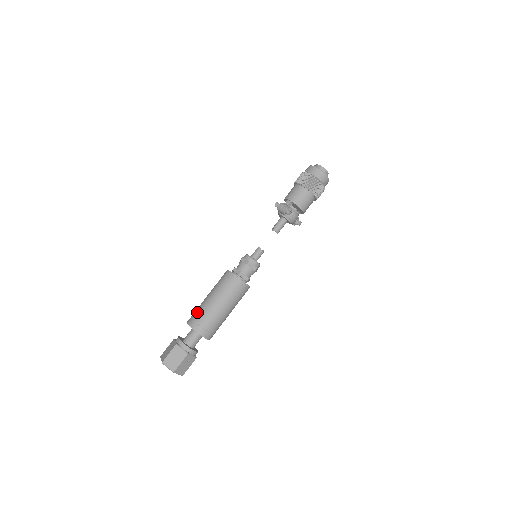
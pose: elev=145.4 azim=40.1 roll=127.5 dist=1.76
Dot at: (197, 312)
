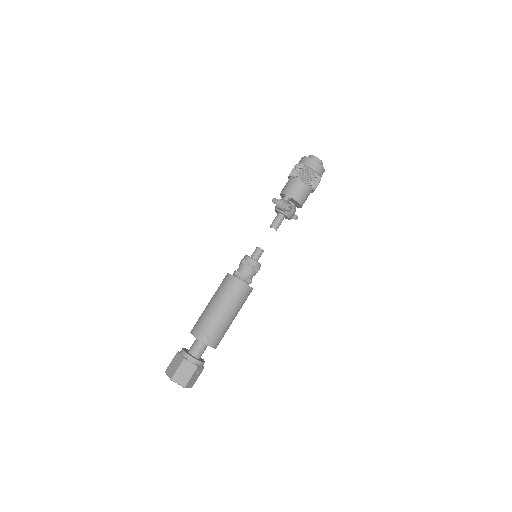
Dot at: (202, 322)
